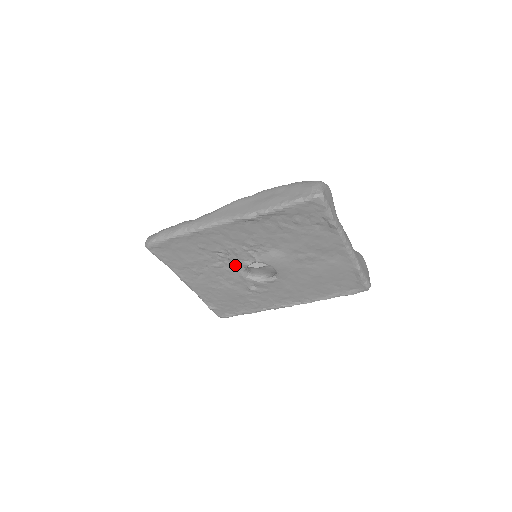
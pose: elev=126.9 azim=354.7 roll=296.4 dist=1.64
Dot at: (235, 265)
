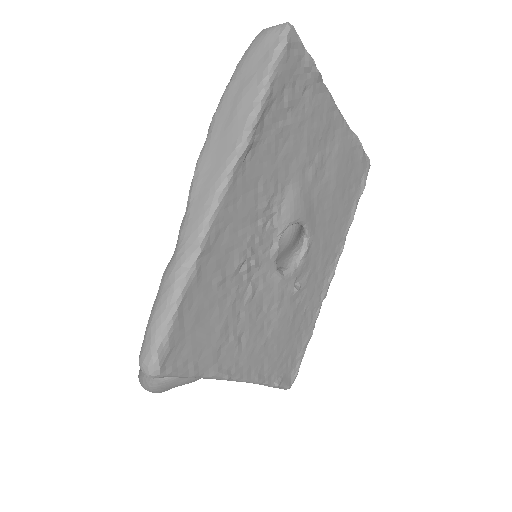
Dot at: (265, 270)
